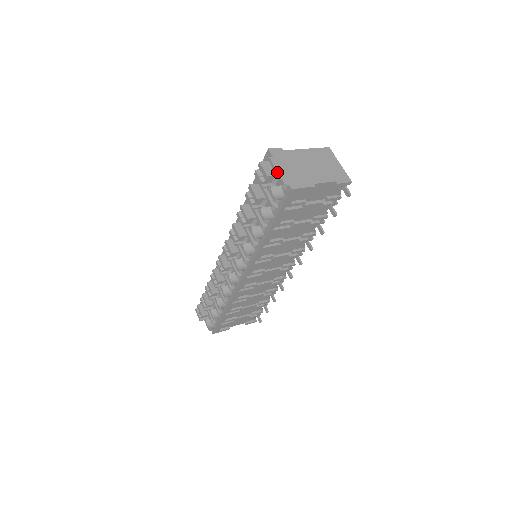
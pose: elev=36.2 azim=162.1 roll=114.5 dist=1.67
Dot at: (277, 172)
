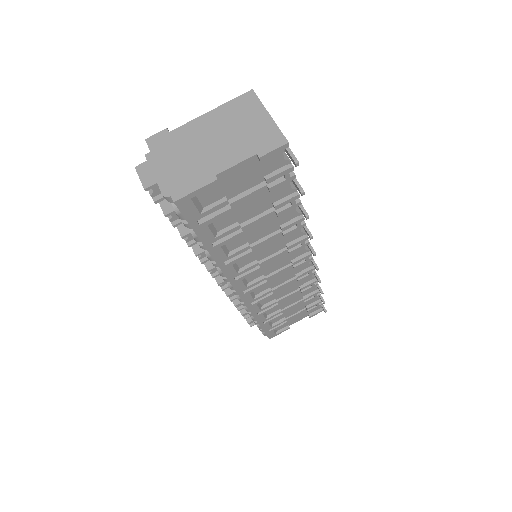
Dot at: (154, 178)
